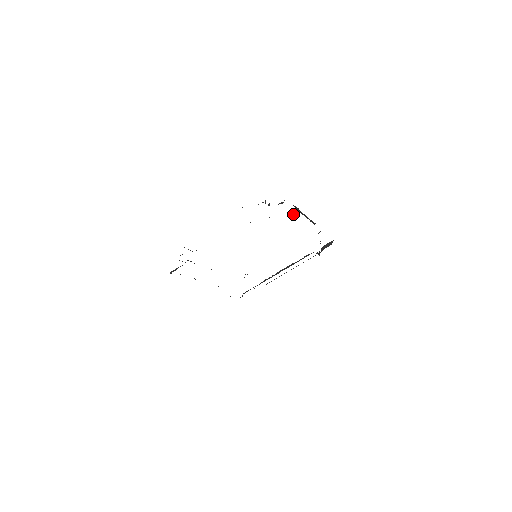
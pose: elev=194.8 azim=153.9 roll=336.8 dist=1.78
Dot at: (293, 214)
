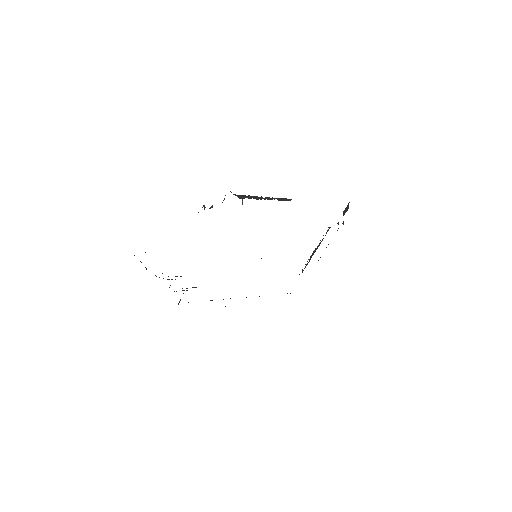
Dot at: occluded
